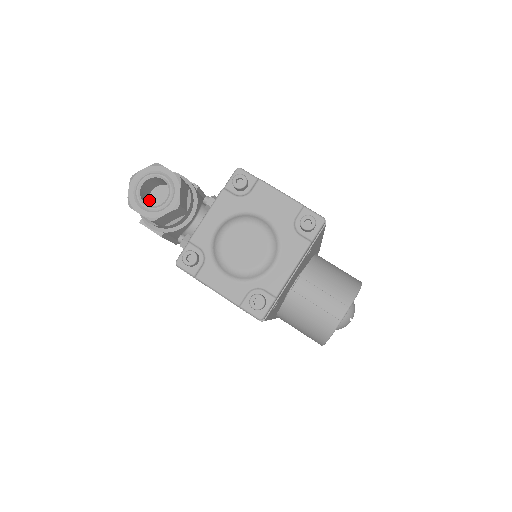
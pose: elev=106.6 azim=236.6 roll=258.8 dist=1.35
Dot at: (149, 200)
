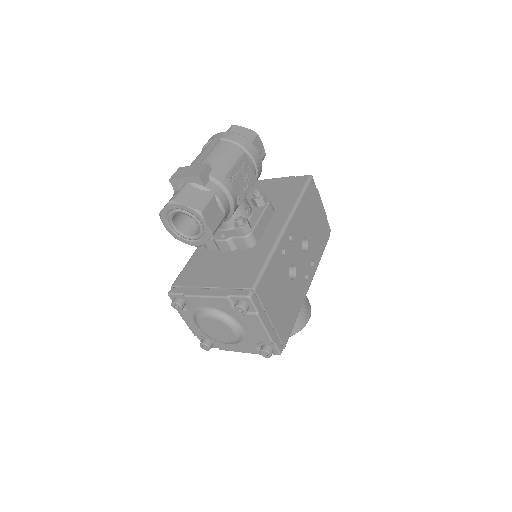
Dot at: occluded
